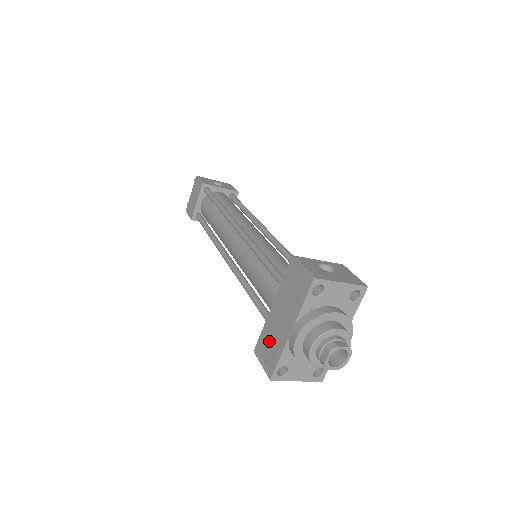
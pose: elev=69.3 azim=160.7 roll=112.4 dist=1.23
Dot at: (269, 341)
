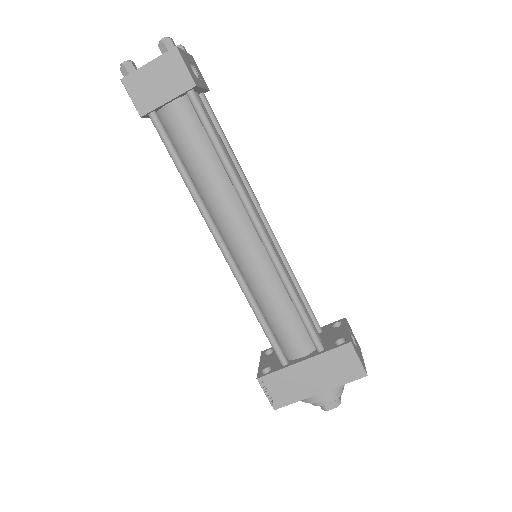
Dot at: (286, 384)
